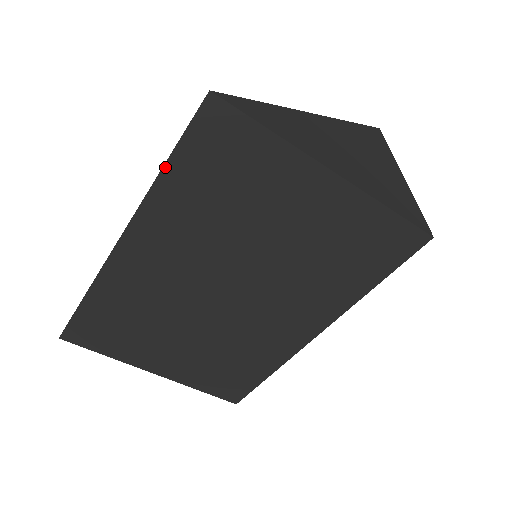
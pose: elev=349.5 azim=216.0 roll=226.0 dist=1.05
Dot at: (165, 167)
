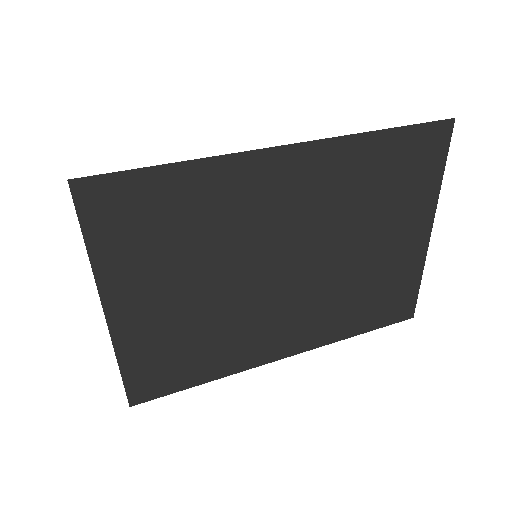
Dot at: (387, 130)
